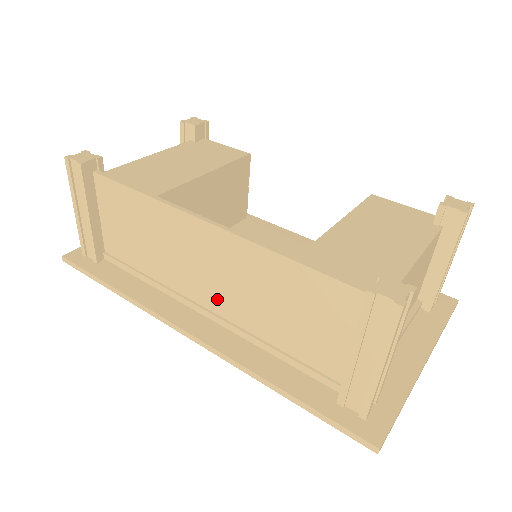
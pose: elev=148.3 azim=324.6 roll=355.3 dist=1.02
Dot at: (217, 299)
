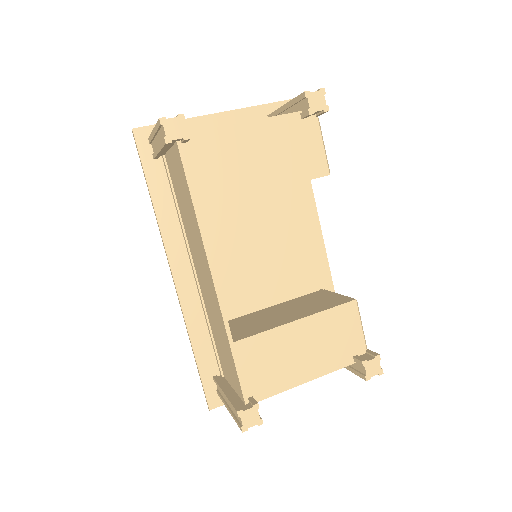
Dot at: (201, 281)
